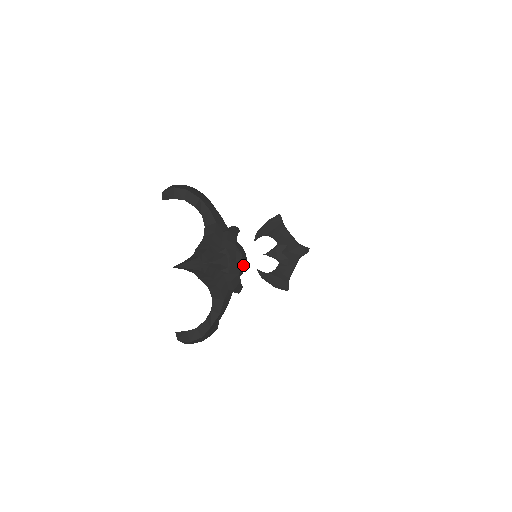
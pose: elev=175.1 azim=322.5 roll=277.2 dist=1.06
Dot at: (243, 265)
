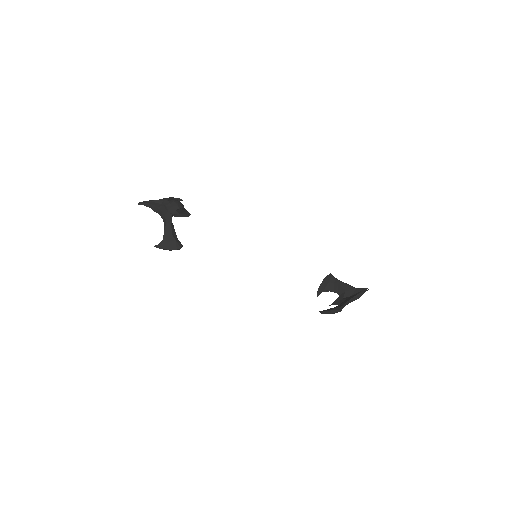
Dot at: (175, 203)
